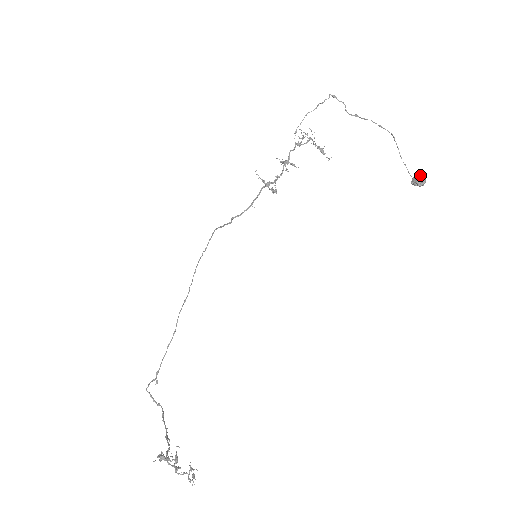
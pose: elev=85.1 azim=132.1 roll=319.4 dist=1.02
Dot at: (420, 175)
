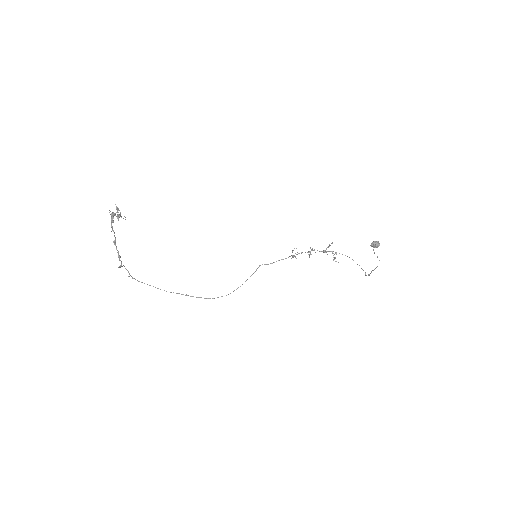
Dot at: (377, 241)
